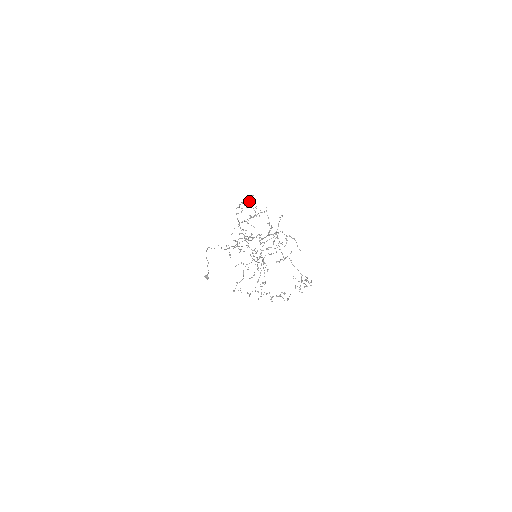
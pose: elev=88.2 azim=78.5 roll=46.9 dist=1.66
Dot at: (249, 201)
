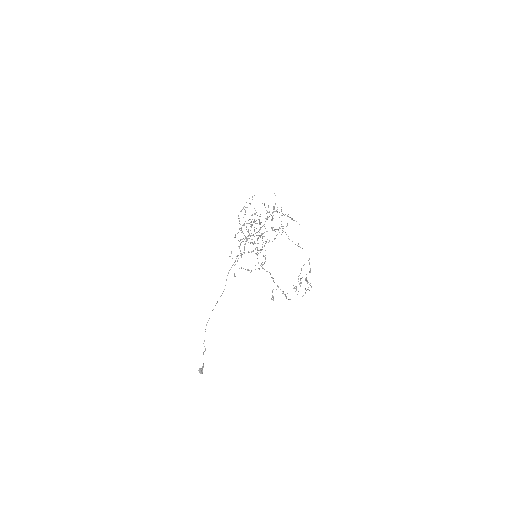
Dot at: occluded
